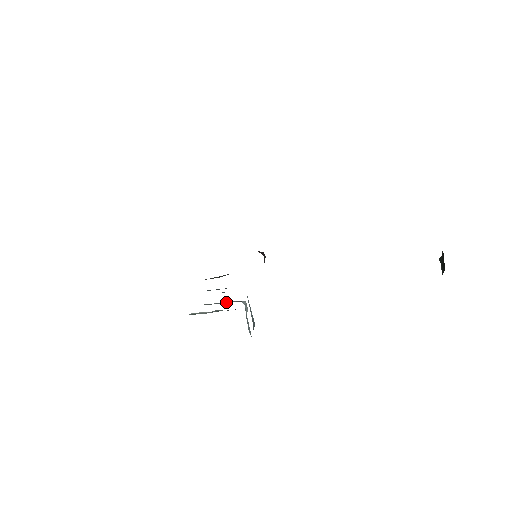
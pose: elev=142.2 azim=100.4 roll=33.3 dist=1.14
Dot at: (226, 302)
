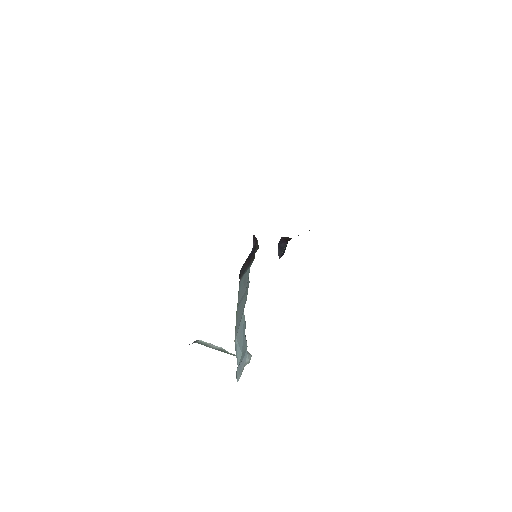
Dot at: occluded
